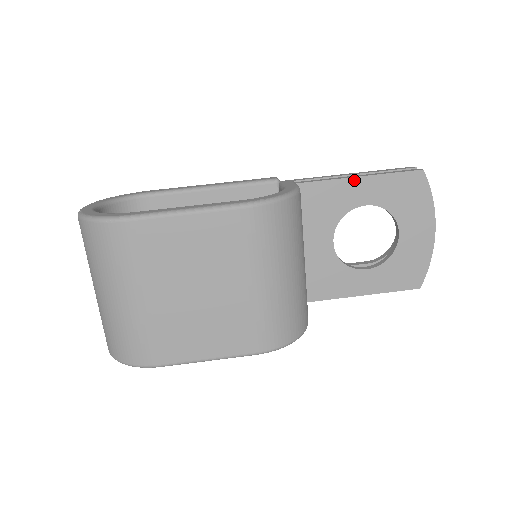
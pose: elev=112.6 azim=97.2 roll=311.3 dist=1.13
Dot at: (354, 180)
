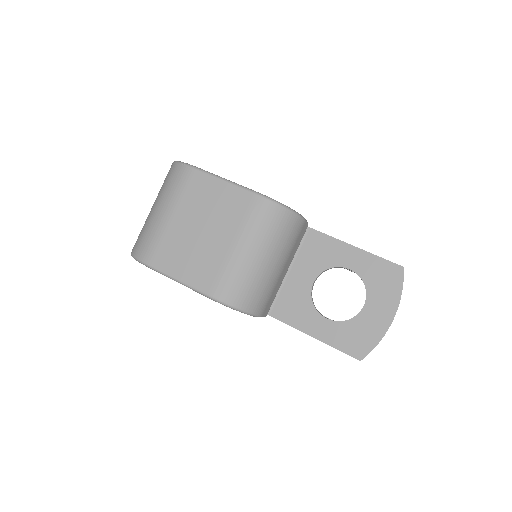
Dot at: (350, 247)
